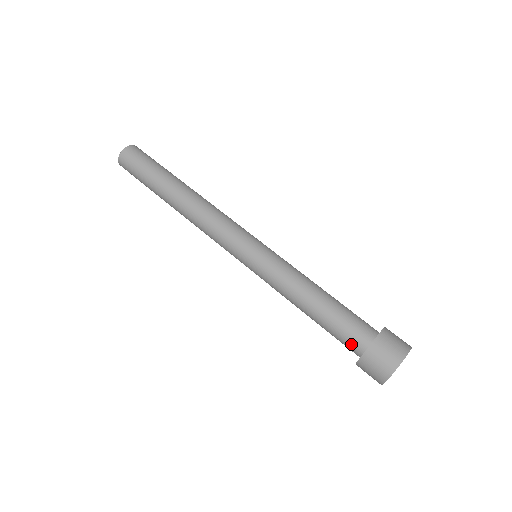
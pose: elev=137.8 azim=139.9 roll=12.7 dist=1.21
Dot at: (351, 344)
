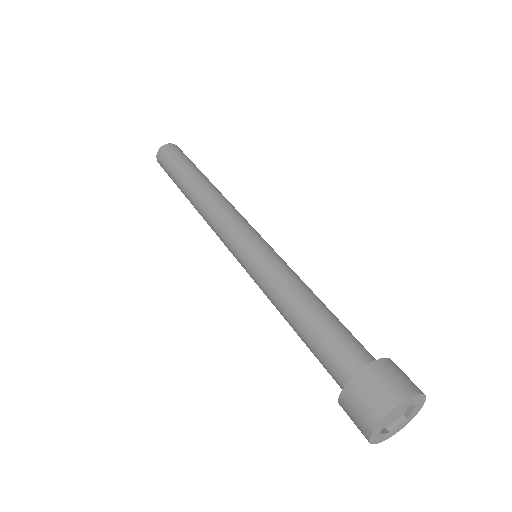
Dot at: (337, 370)
